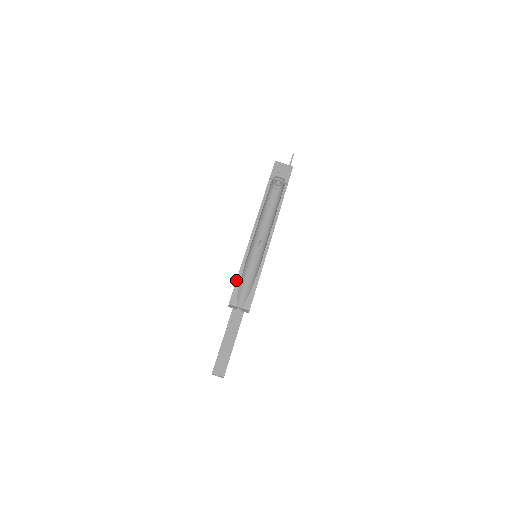
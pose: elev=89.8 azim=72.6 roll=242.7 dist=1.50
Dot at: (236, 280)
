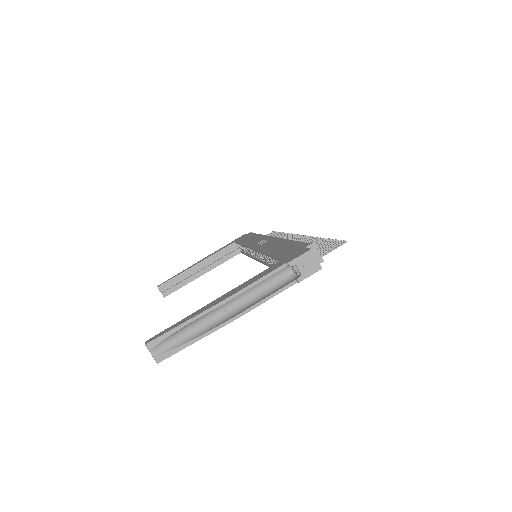
Dot at: (169, 331)
